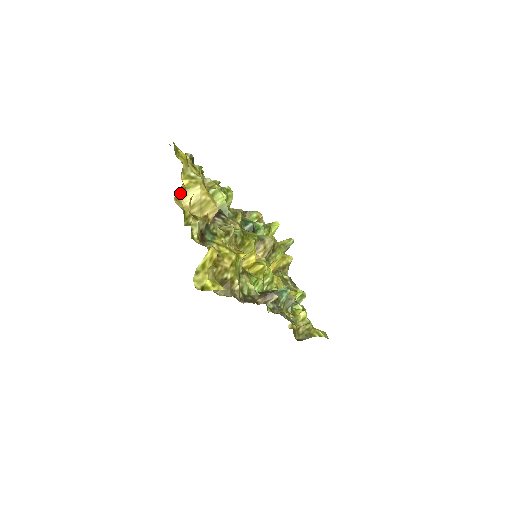
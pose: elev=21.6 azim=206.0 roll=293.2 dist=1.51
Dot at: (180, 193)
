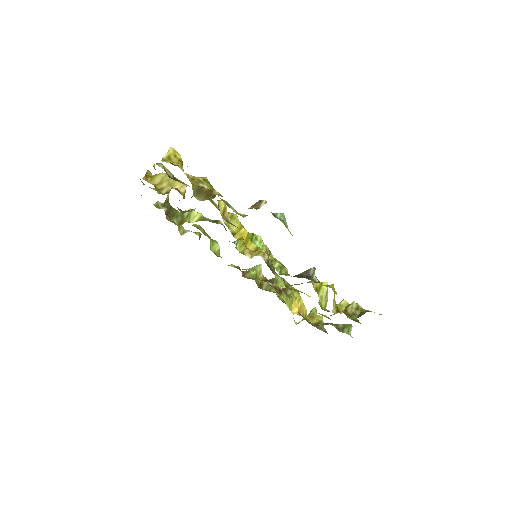
Dot at: (147, 179)
